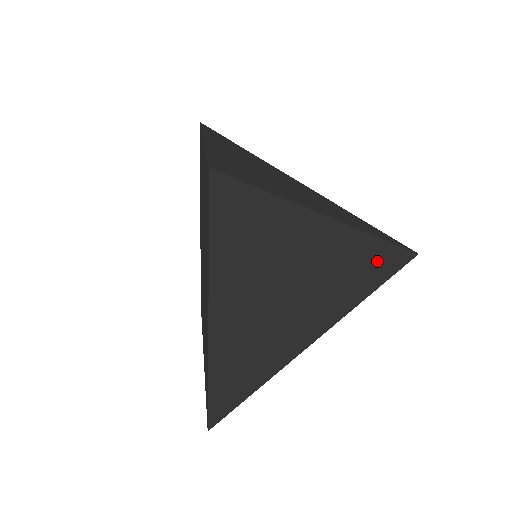
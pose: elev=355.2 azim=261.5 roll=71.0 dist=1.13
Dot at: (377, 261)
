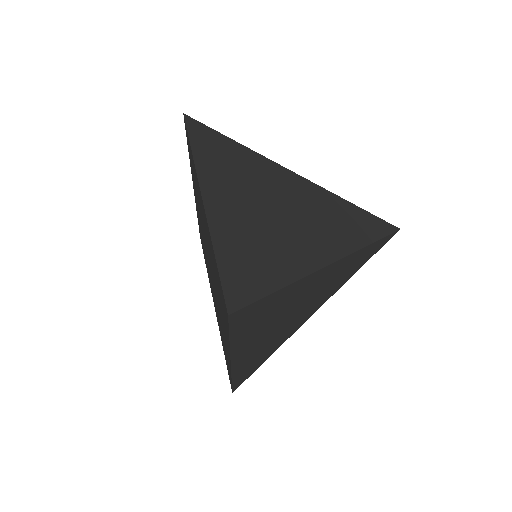
Dot at: (363, 256)
